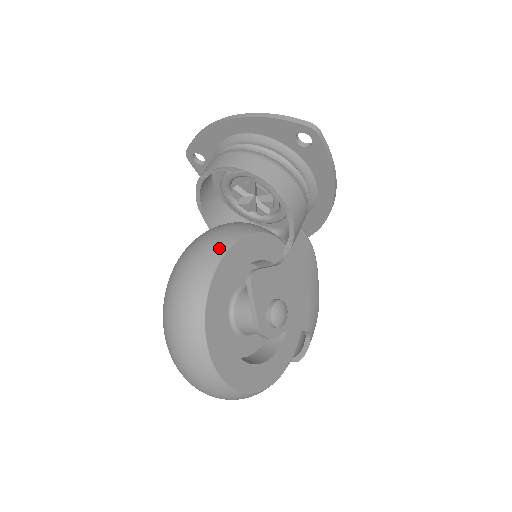
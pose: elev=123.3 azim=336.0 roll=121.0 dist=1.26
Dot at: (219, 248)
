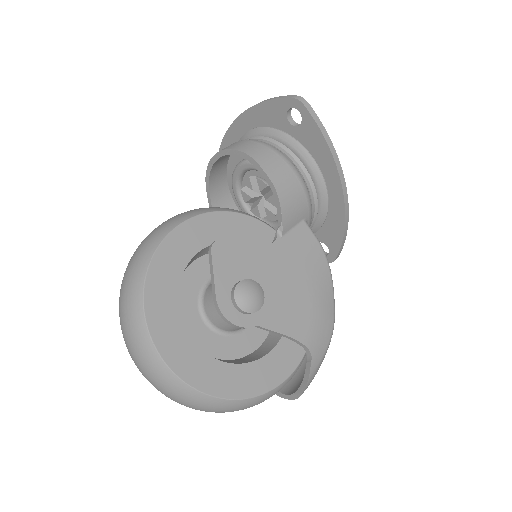
Dot at: (187, 214)
